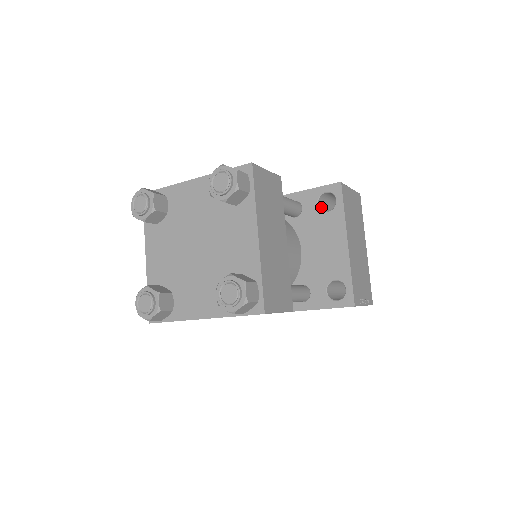
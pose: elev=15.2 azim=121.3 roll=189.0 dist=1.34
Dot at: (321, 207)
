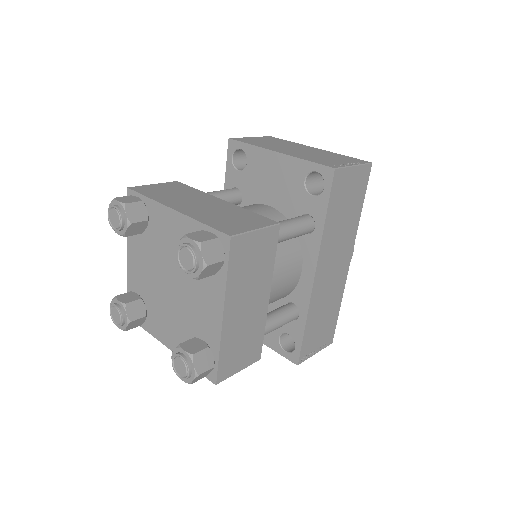
Dot at: occluded
